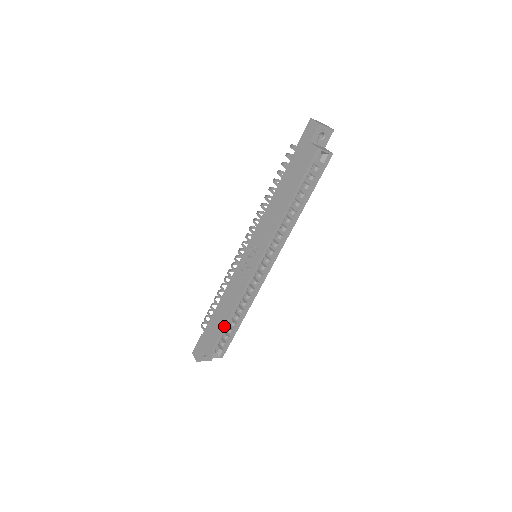
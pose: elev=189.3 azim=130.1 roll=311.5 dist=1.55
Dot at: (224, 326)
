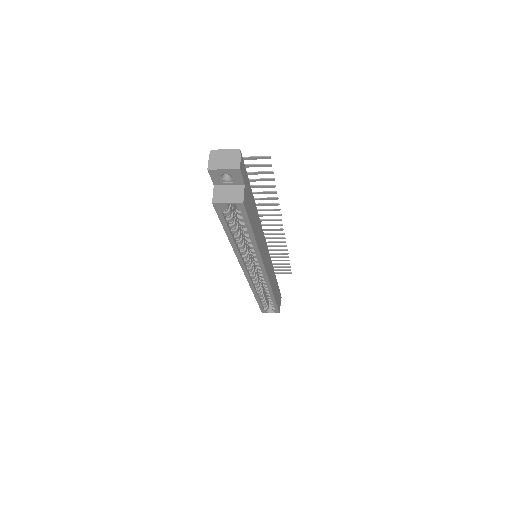
Dot at: (256, 300)
